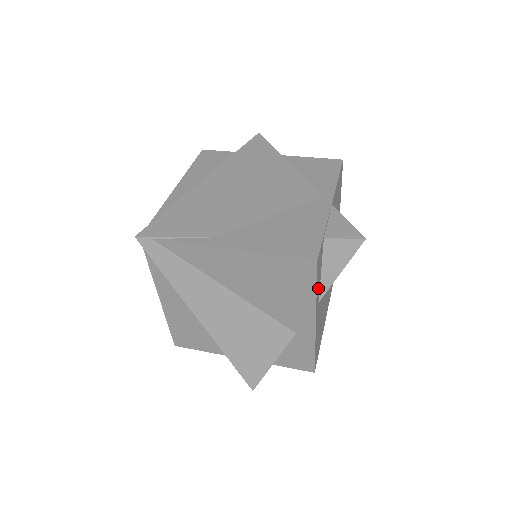
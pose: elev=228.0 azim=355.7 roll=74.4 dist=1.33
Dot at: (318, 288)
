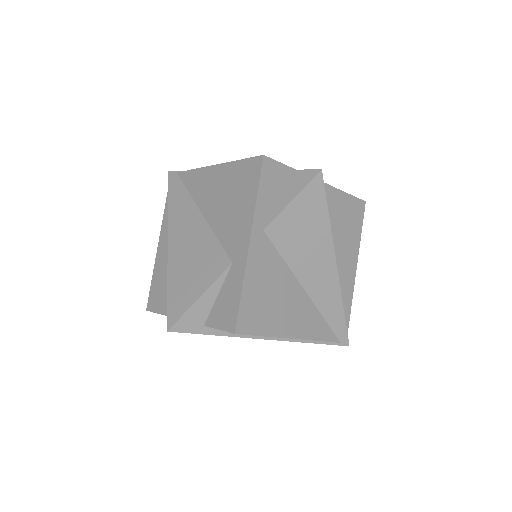
Dot at: (264, 204)
